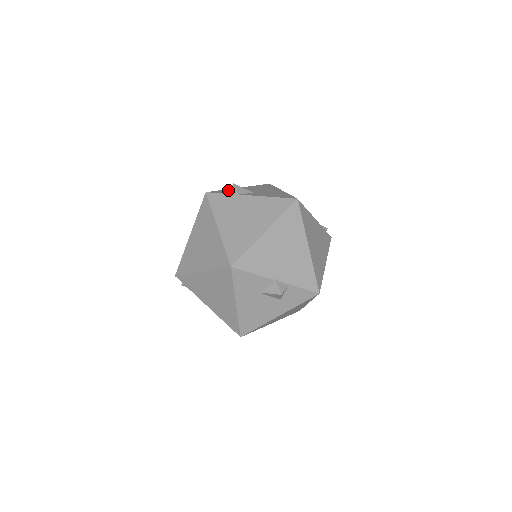
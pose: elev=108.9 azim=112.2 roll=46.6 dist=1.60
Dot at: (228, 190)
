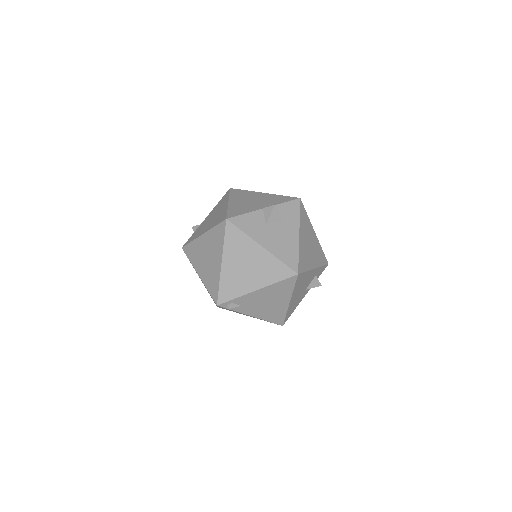
Dot at: occluded
